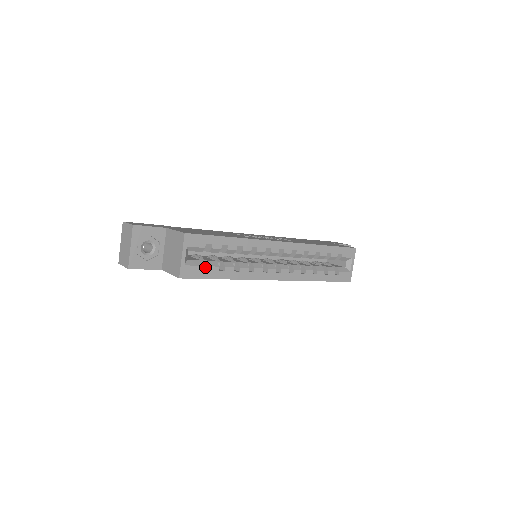
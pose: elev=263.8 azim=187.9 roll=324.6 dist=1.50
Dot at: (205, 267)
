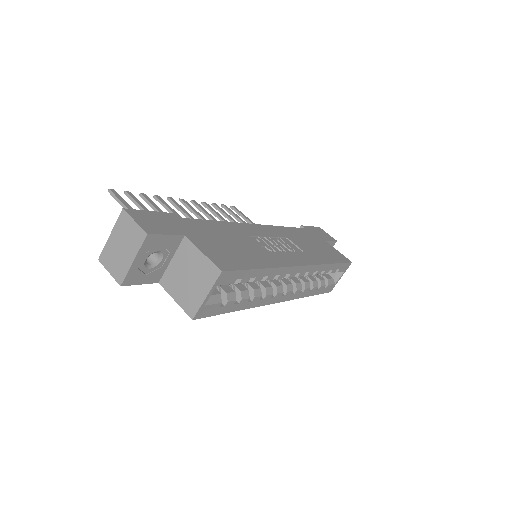
Dot at: occluded
